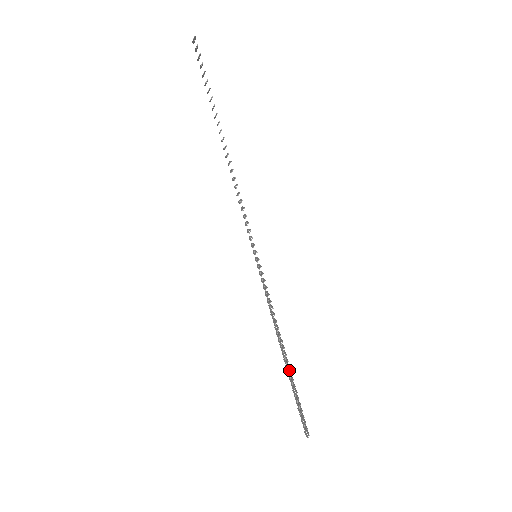
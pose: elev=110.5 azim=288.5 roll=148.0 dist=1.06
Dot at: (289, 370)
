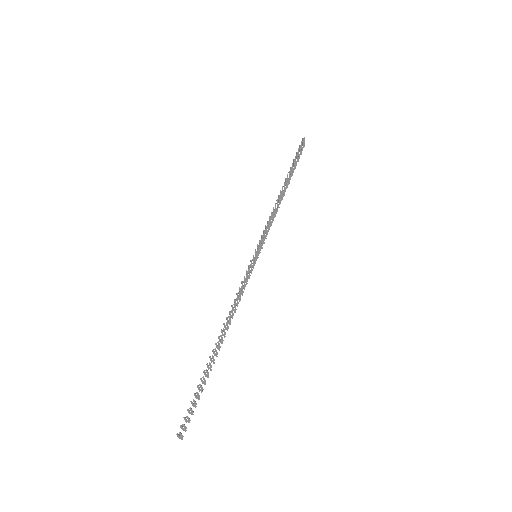
Dot at: occluded
